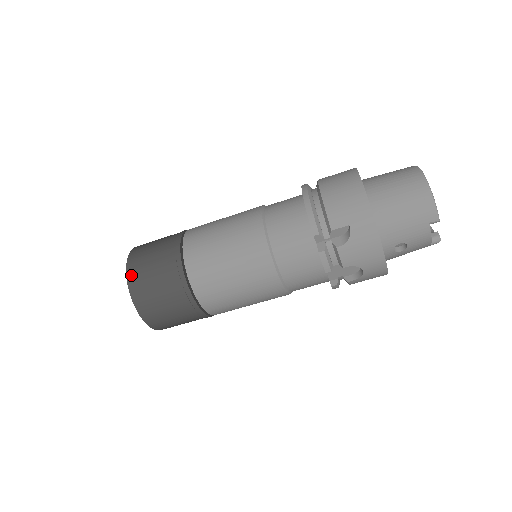
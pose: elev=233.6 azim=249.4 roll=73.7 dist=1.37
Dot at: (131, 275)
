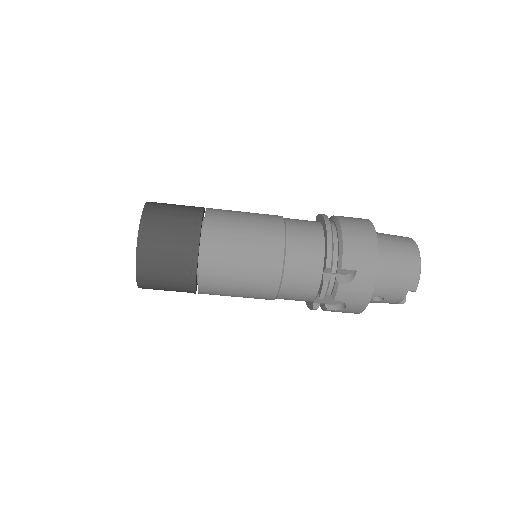
Dot at: (144, 233)
